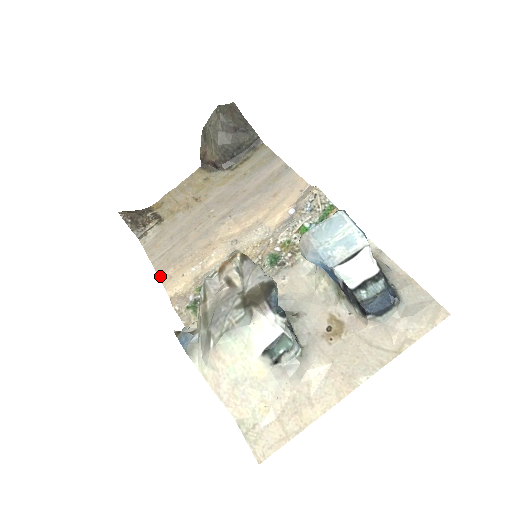
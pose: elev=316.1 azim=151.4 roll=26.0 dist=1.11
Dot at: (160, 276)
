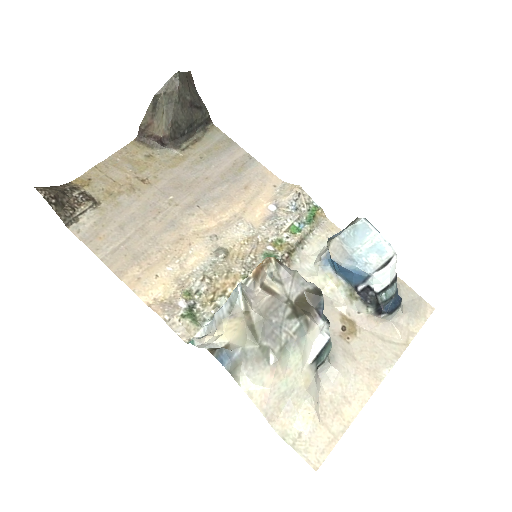
Dot at: (121, 277)
